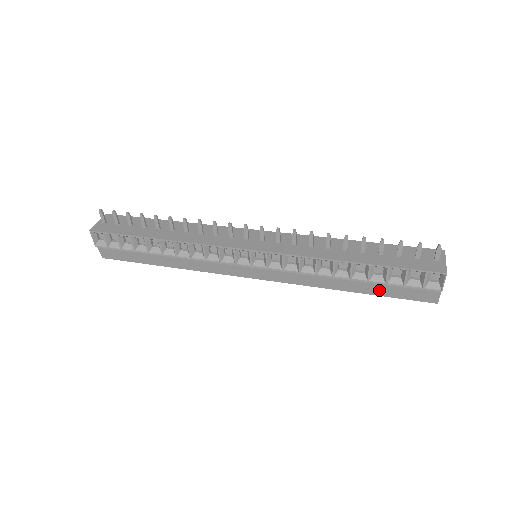
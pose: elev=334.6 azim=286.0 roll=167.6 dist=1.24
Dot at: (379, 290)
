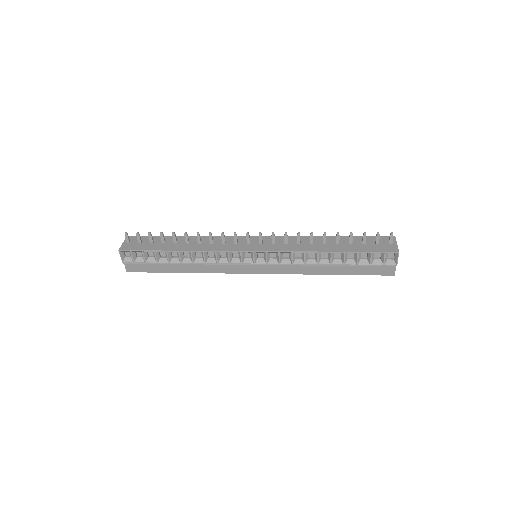
Dot at: (352, 271)
